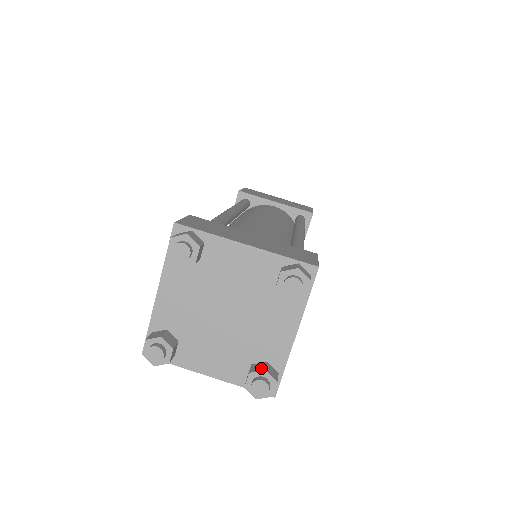
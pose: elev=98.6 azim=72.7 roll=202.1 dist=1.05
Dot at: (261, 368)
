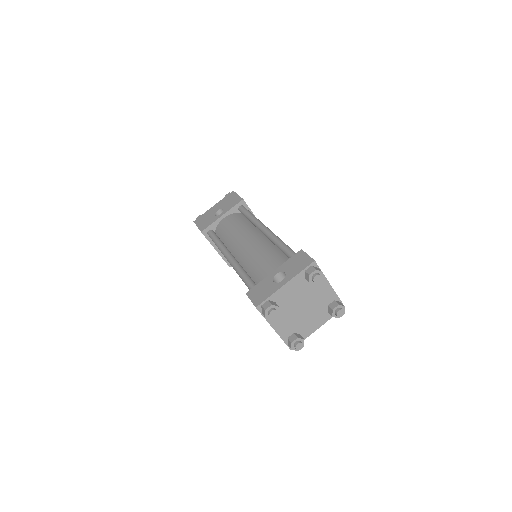
Dot at: (301, 337)
